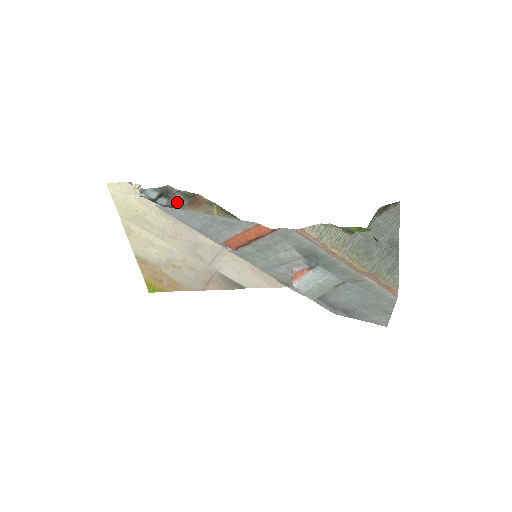
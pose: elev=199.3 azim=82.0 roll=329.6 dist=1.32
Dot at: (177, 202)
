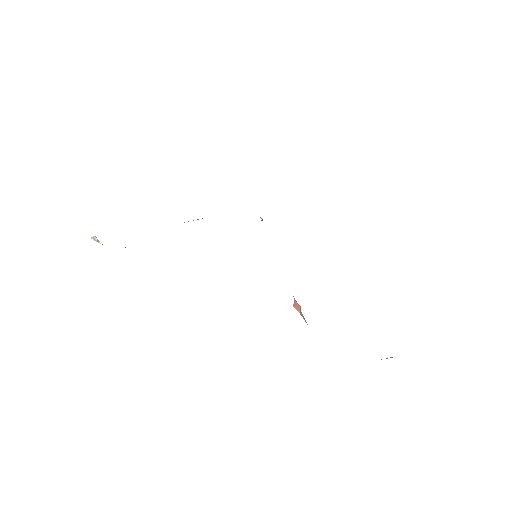
Dot at: occluded
